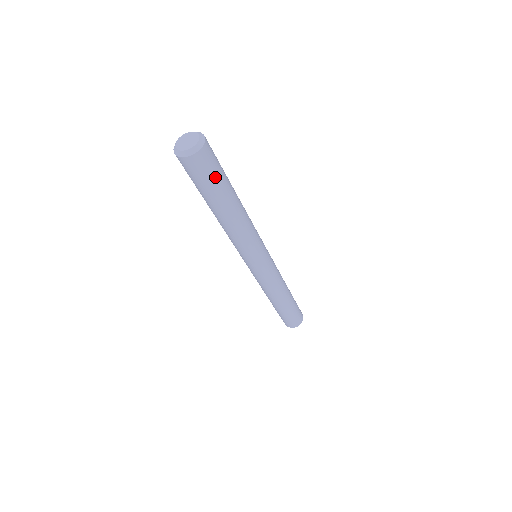
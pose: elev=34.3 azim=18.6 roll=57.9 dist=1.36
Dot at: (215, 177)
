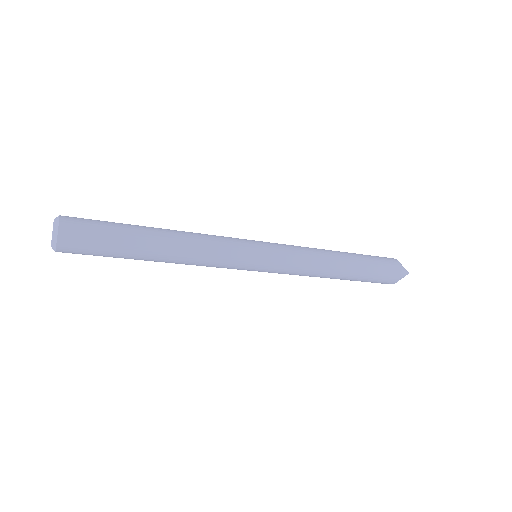
Dot at: (101, 247)
